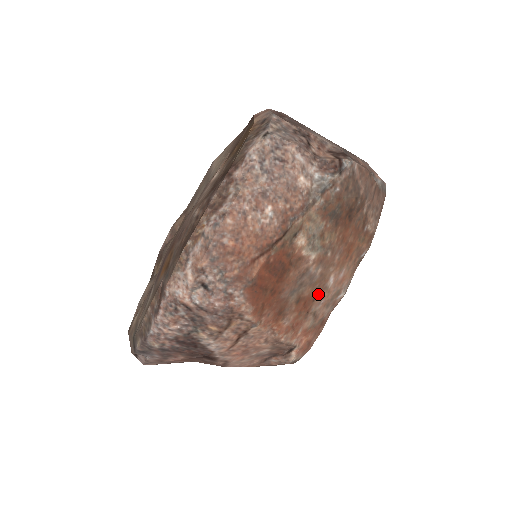
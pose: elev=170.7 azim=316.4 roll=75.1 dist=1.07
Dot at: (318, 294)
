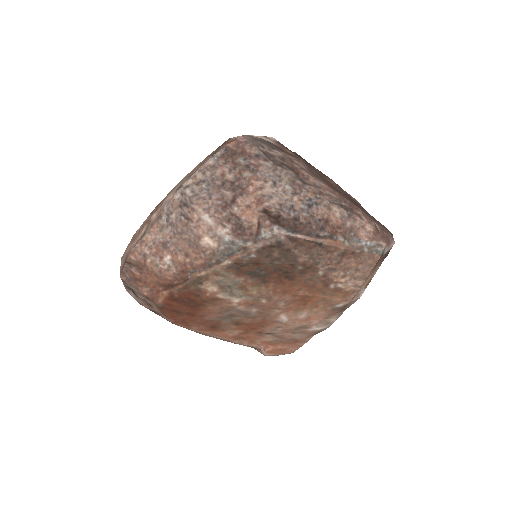
Dot at: (268, 324)
